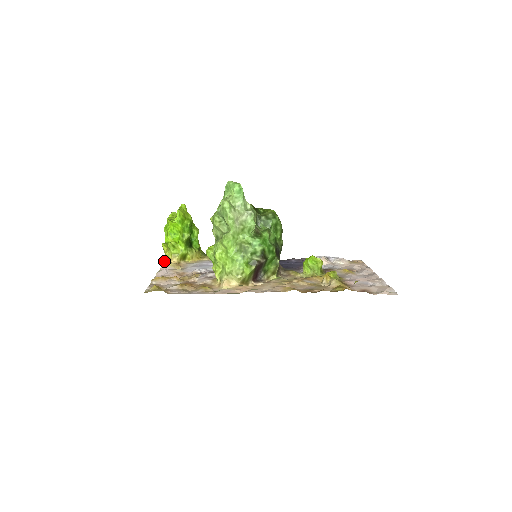
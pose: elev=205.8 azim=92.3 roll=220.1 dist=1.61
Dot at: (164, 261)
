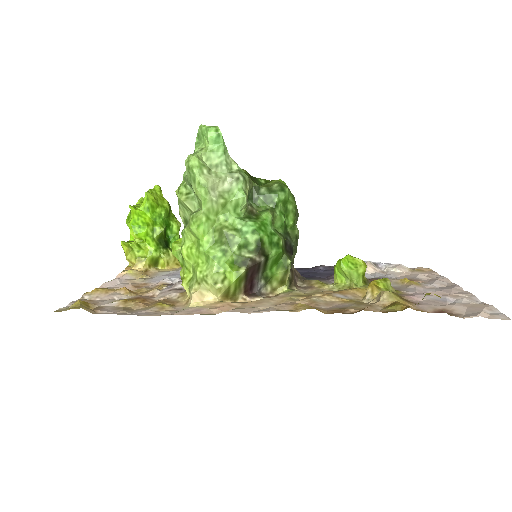
Dot at: (126, 268)
